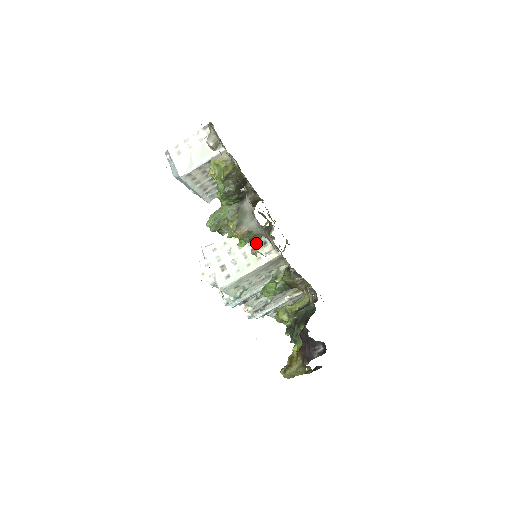
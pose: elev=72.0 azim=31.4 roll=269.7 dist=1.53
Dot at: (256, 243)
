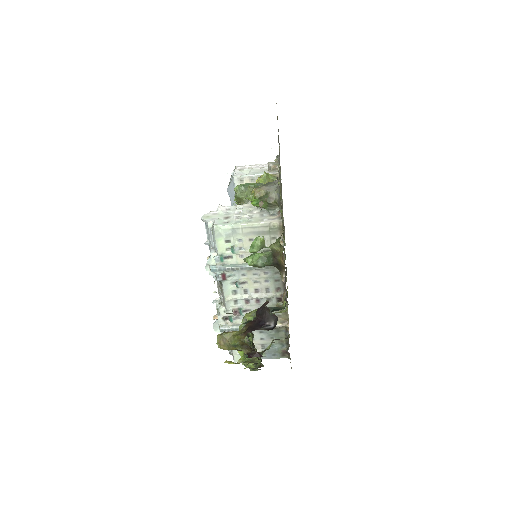
Dot at: (266, 213)
